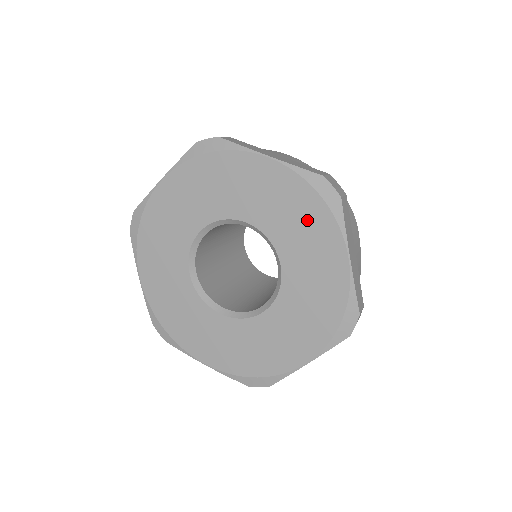
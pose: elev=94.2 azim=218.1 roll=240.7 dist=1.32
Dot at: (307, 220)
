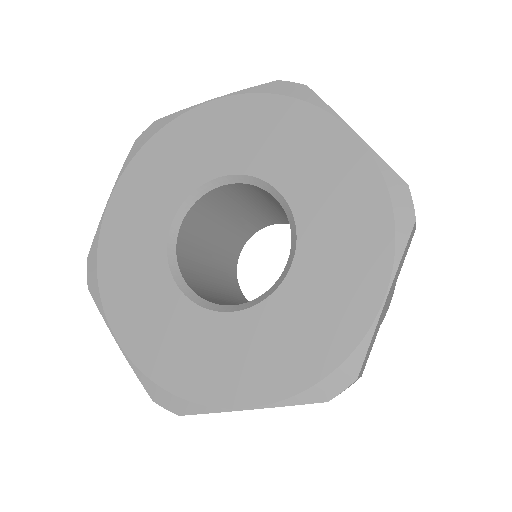
Dot at: (358, 225)
